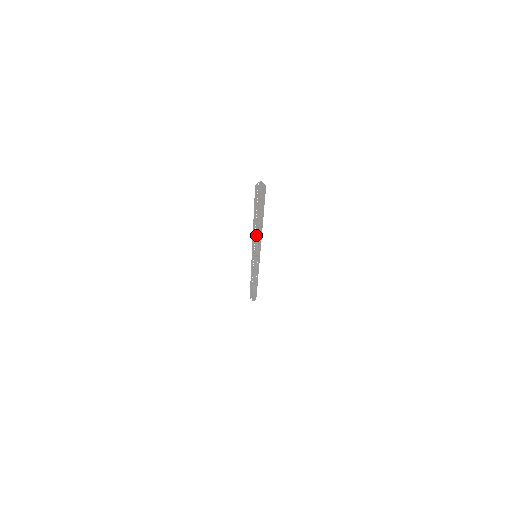
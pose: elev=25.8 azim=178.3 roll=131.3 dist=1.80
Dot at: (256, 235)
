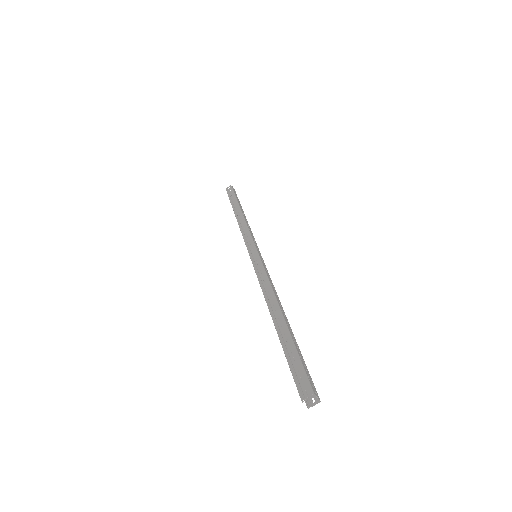
Dot at: occluded
